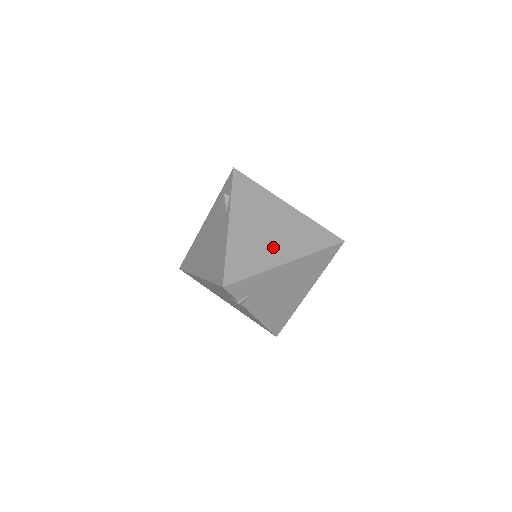
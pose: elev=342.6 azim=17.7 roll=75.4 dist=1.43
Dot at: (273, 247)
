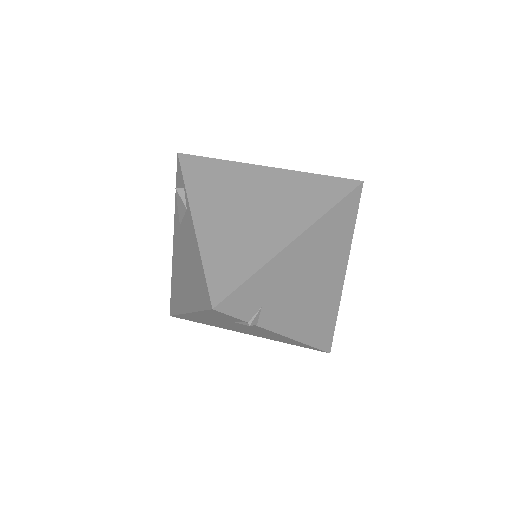
Dot at: (266, 227)
